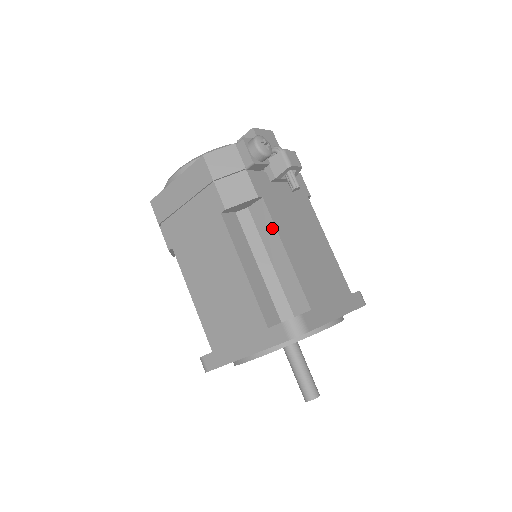
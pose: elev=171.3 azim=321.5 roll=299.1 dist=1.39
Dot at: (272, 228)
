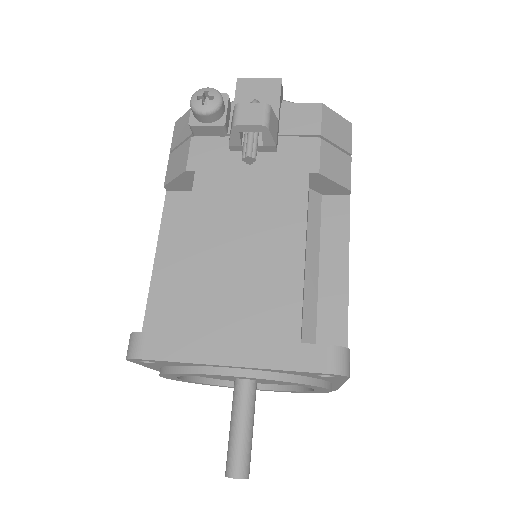
Dot at: (190, 213)
